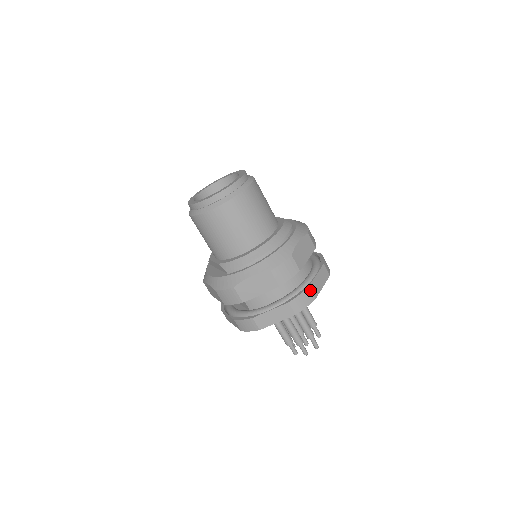
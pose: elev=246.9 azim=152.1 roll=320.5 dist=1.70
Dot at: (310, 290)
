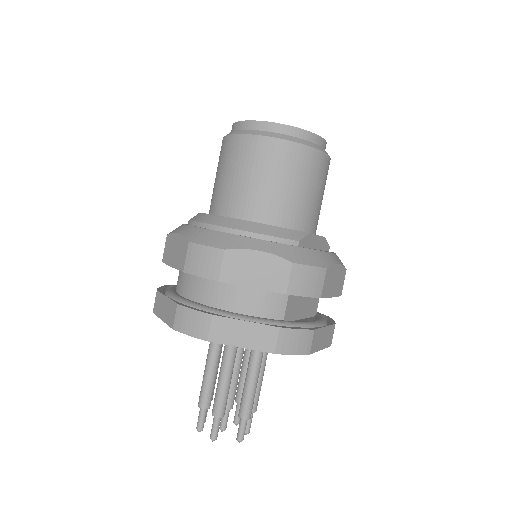
Dot at: (211, 321)
